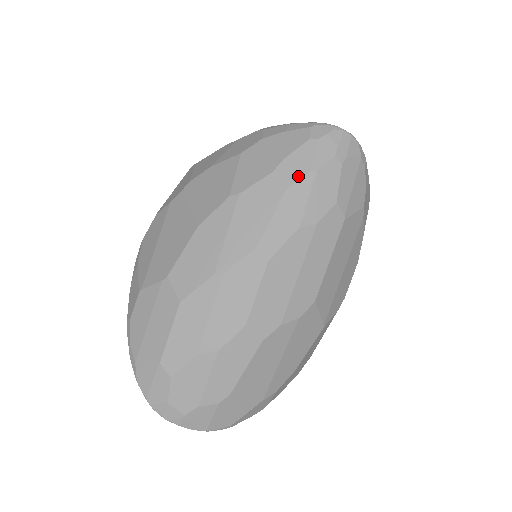
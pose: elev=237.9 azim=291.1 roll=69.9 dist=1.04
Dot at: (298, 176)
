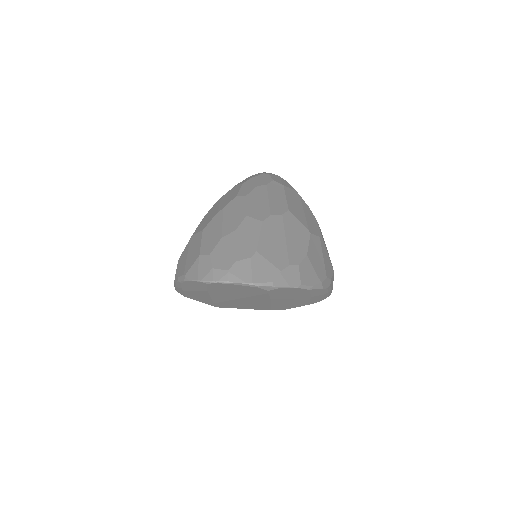
Dot at: (247, 180)
